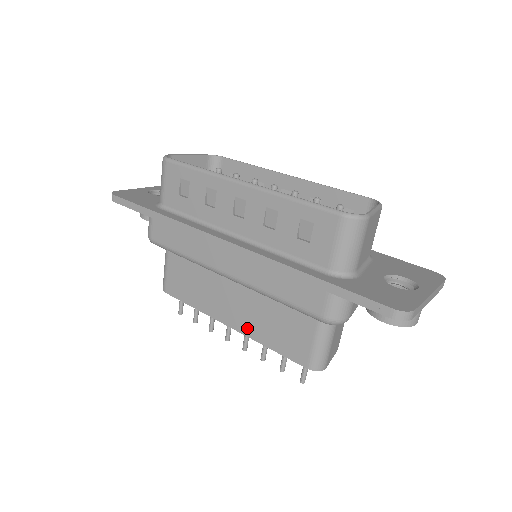
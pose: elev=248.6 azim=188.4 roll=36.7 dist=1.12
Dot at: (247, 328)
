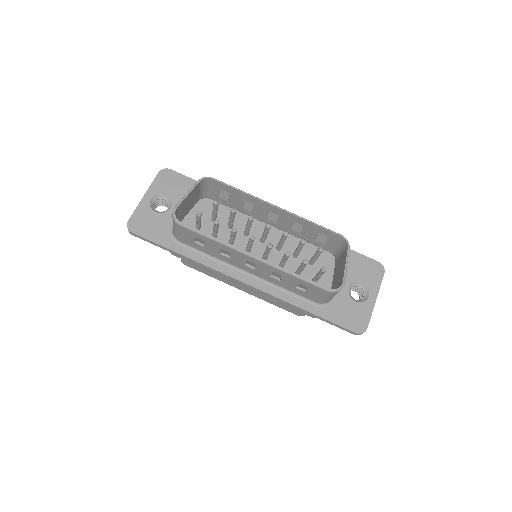
Dot at: (256, 295)
